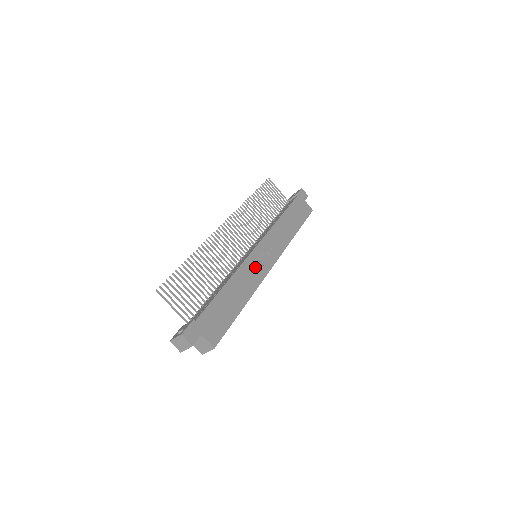
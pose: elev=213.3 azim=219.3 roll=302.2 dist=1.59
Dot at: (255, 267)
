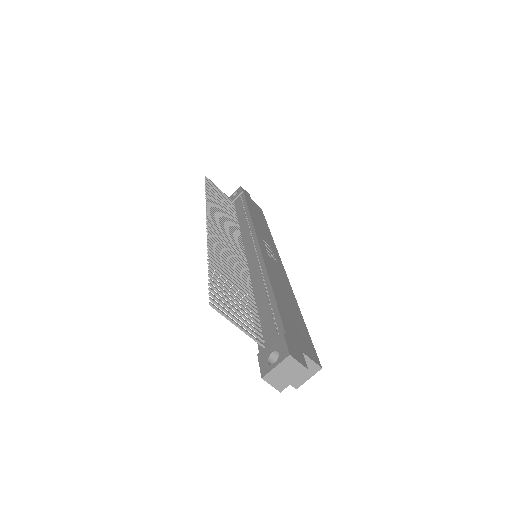
Dot at: (273, 264)
